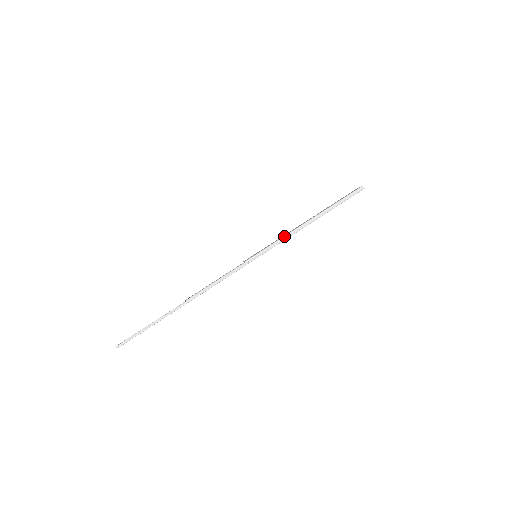
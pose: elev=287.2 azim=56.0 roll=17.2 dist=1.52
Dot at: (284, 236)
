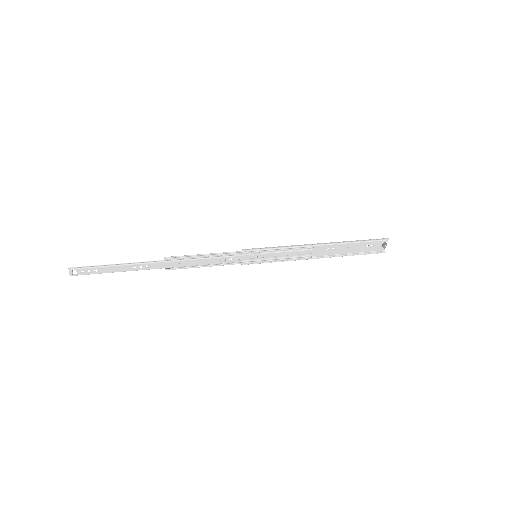
Dot at: (291, 245)
